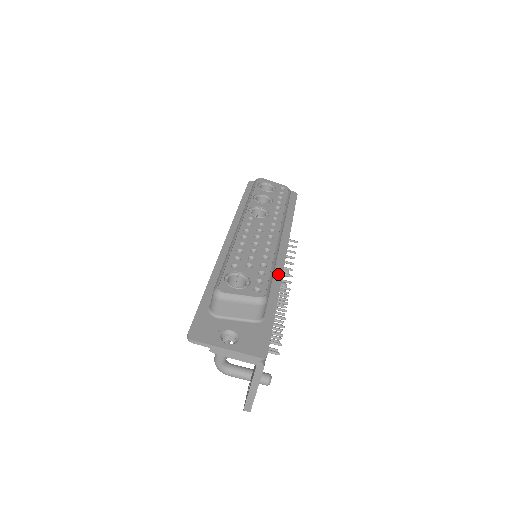
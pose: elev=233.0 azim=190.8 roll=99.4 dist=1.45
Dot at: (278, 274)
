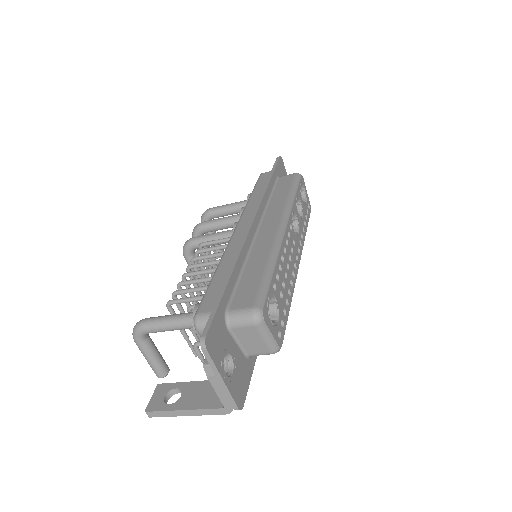
Dot at: occluded
